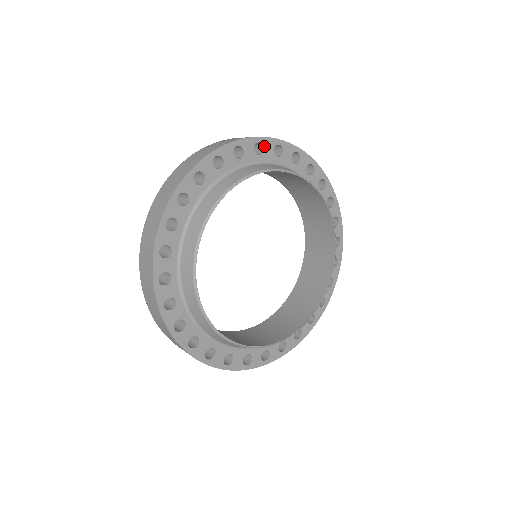
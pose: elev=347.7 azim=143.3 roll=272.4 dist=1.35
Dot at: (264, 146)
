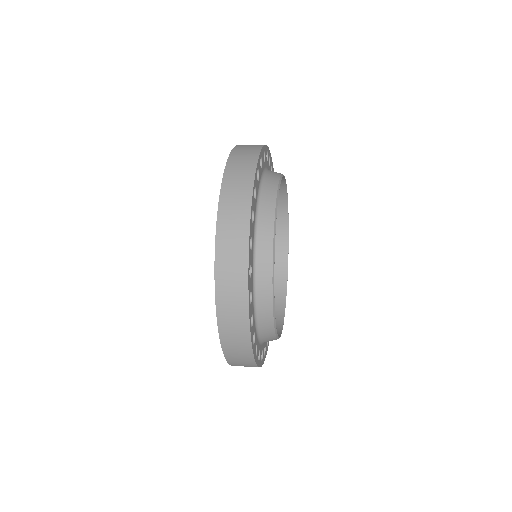
Dot at: occluded
